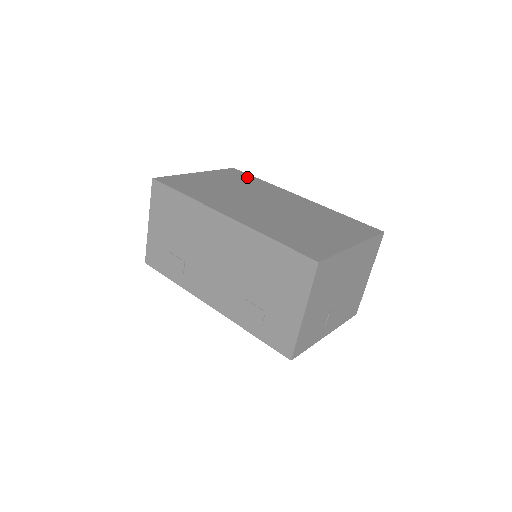
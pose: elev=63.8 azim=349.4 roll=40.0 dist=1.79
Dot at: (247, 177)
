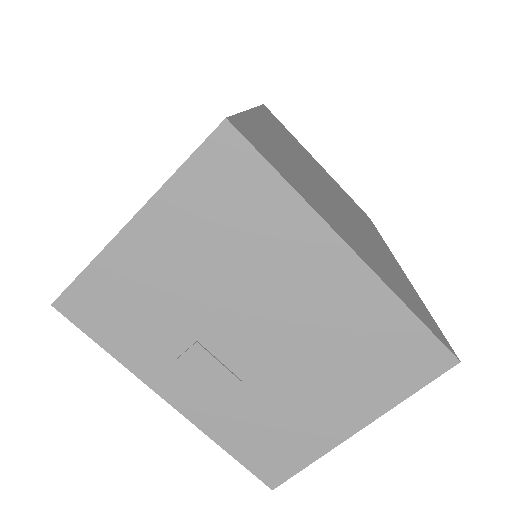
Dot at: occluded
